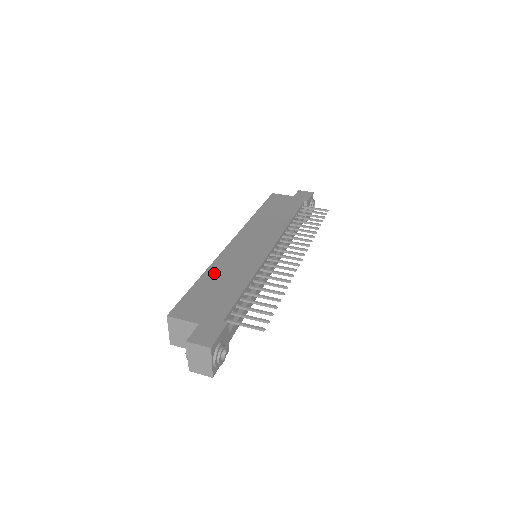
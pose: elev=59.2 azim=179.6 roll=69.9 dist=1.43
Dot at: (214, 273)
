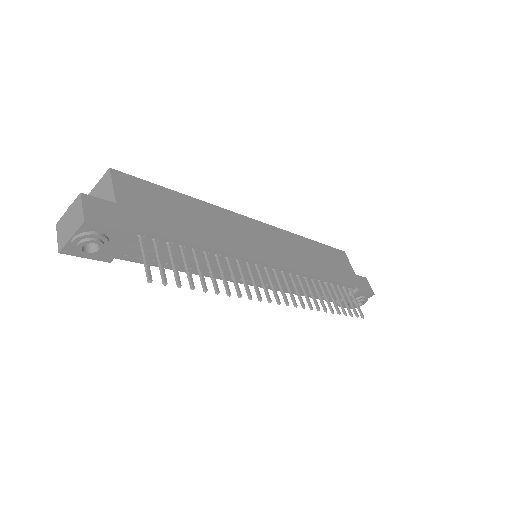
Dot at: (201, 208)
